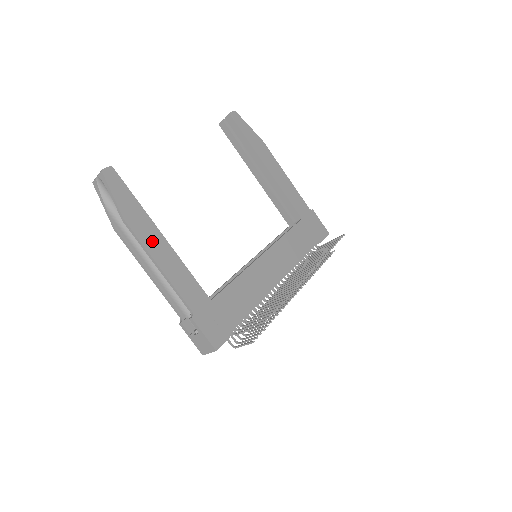
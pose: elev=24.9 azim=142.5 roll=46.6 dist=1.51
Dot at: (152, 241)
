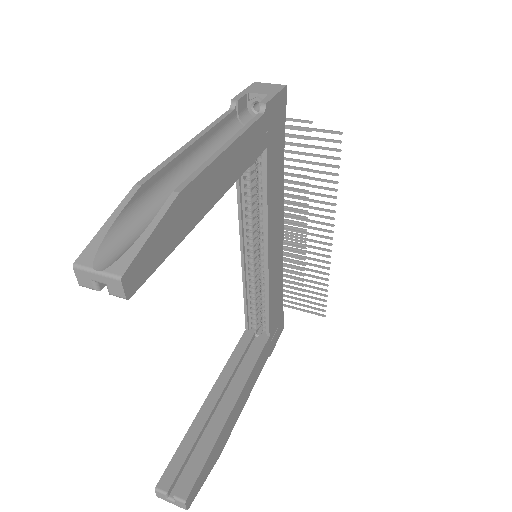
Dot at: (235, 416)
